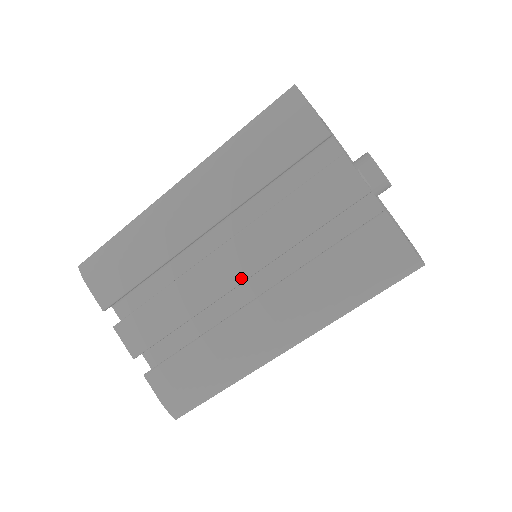
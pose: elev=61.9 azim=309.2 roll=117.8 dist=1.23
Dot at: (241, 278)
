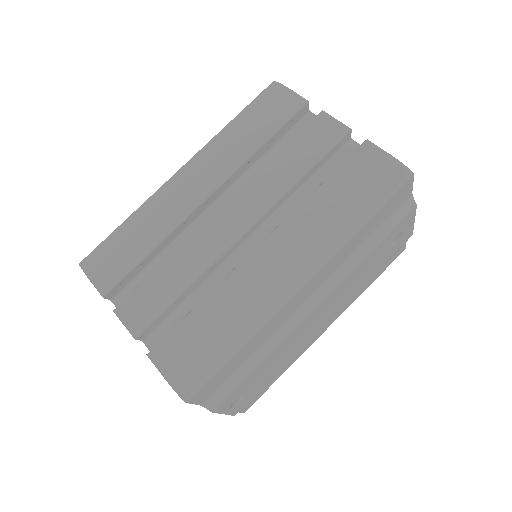
Dot at: (246, 226)
